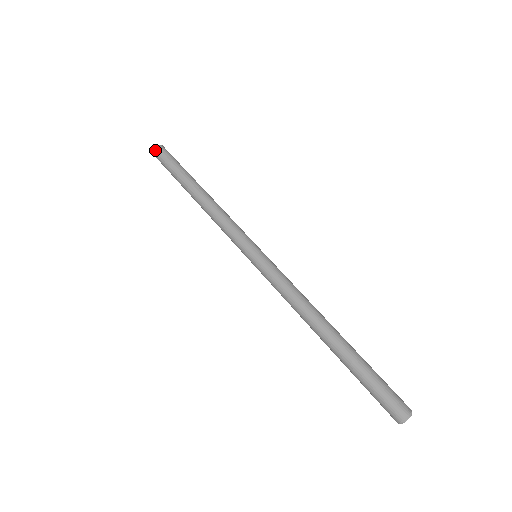
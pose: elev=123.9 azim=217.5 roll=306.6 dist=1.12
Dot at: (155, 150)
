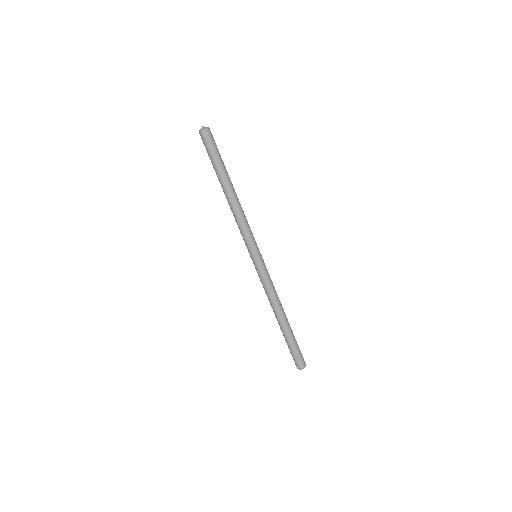
Dot at: (200, 135)
